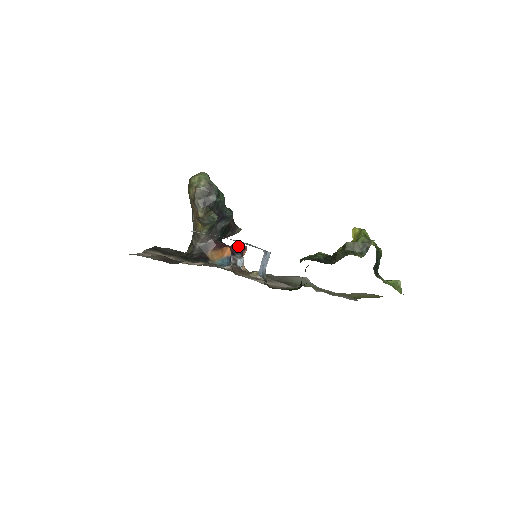
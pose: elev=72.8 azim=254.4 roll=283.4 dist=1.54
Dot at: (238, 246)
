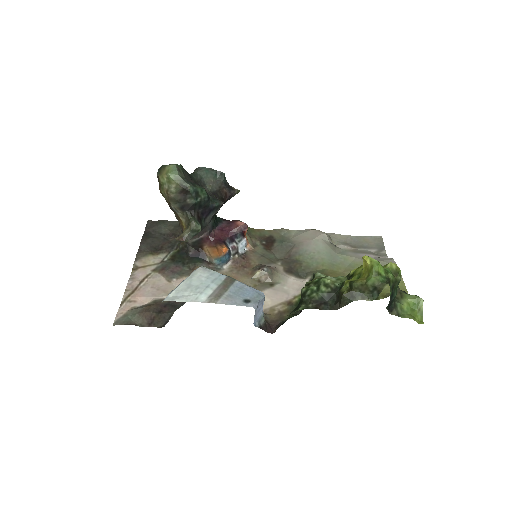
Dot at: (237, 227)
